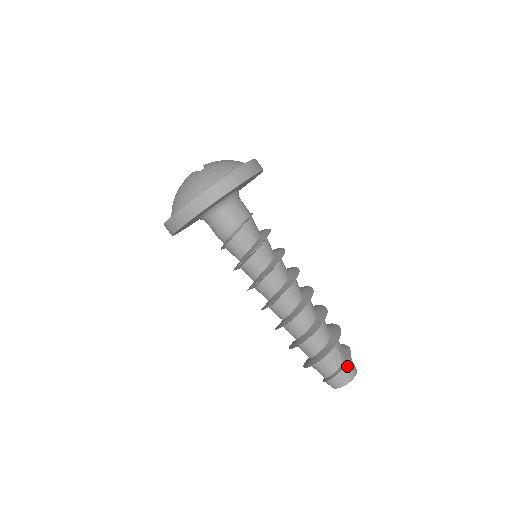
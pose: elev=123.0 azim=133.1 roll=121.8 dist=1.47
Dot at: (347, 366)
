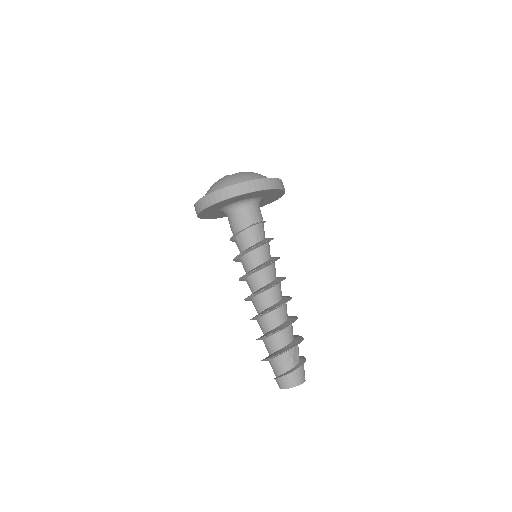
Dot at: (294, 373)
